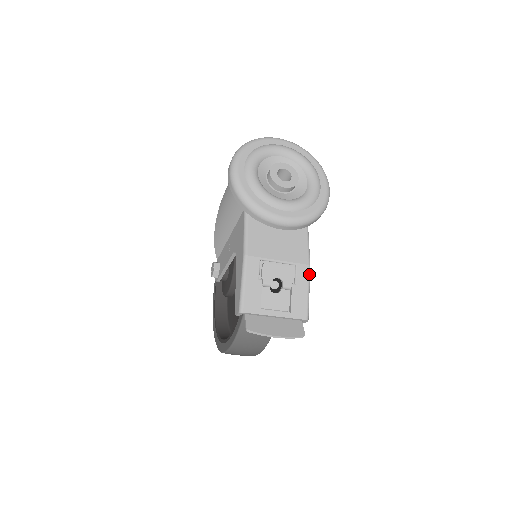
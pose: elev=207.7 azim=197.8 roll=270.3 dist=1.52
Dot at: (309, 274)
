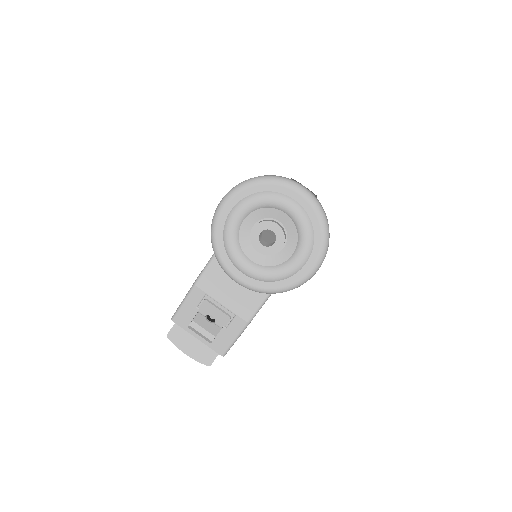
Dot at: (243, 328)
